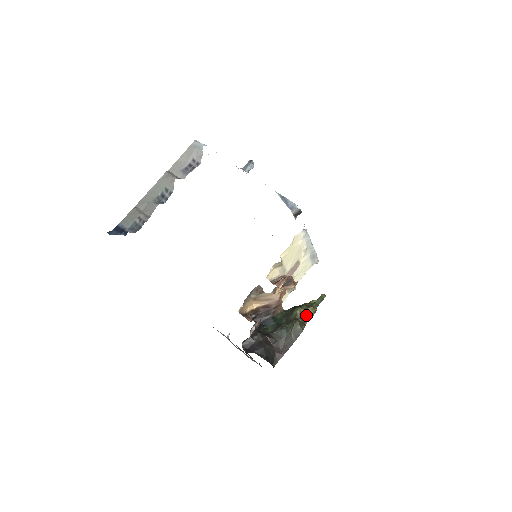
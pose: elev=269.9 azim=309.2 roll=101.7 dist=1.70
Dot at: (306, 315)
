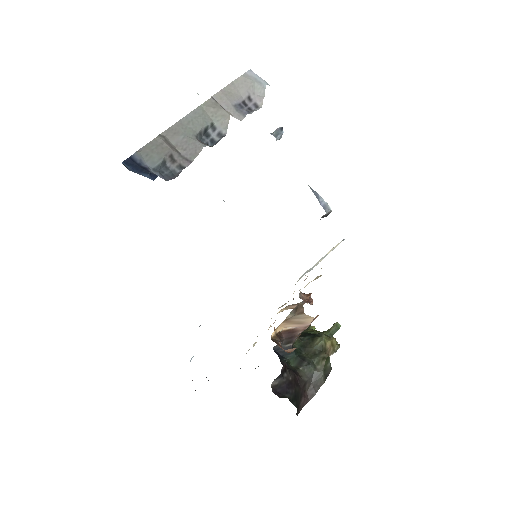
Dot at: (330, 348)
